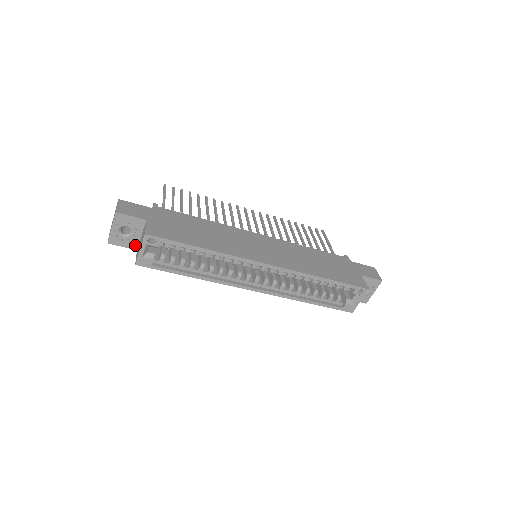
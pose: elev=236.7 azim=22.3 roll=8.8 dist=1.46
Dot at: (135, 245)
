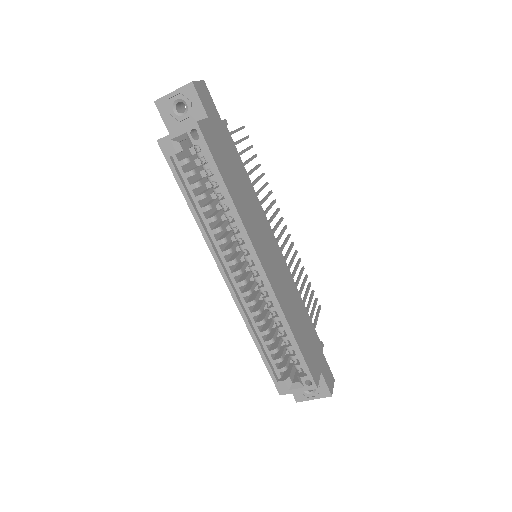
Dot at: (174, 129)
